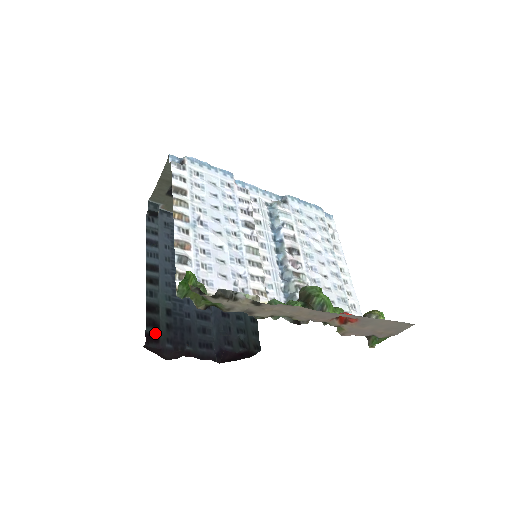
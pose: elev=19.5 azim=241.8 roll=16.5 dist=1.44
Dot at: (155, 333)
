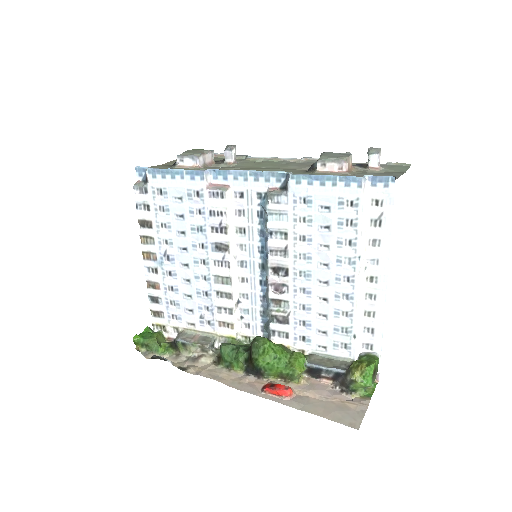
Dot at: occluded
